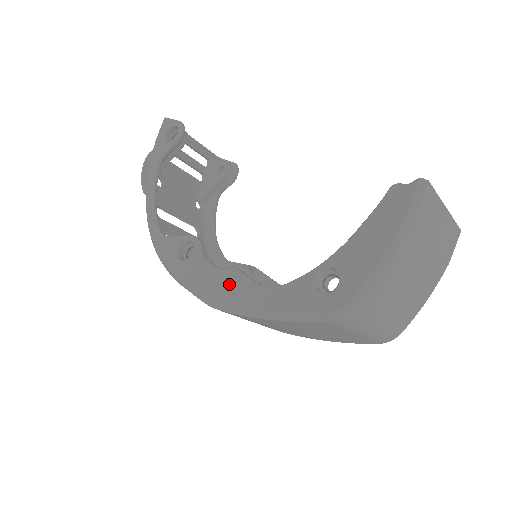
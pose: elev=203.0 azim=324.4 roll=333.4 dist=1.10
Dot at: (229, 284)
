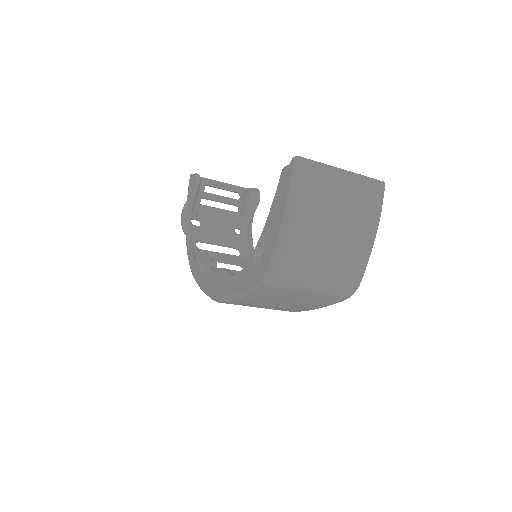
Dot at: (220, 281)
